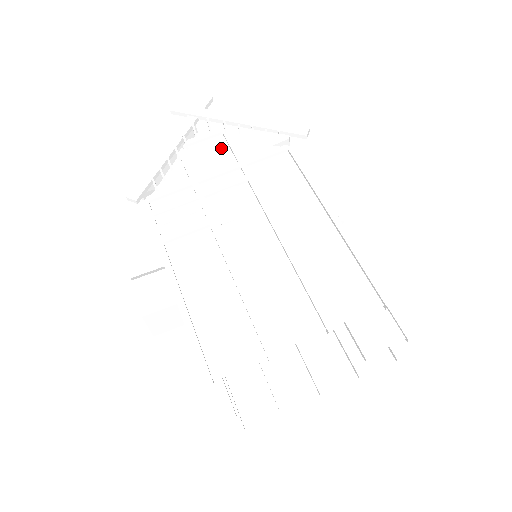
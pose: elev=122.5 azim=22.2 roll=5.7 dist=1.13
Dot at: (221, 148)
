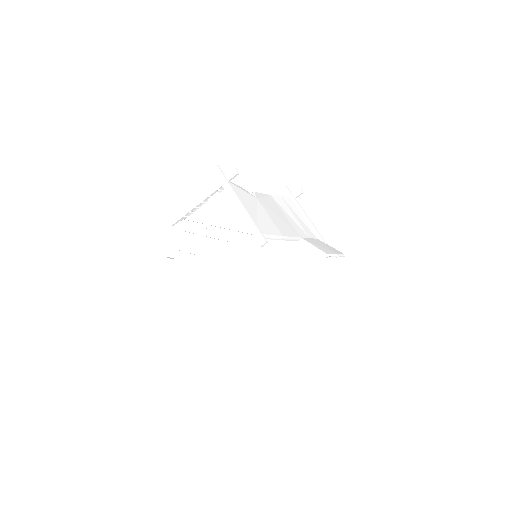
Dot at: (230, 211)
